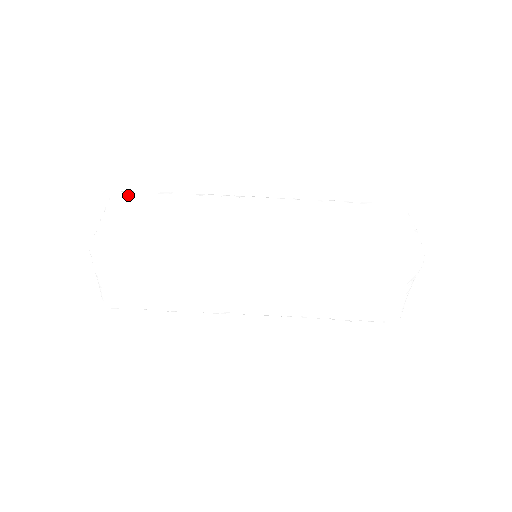
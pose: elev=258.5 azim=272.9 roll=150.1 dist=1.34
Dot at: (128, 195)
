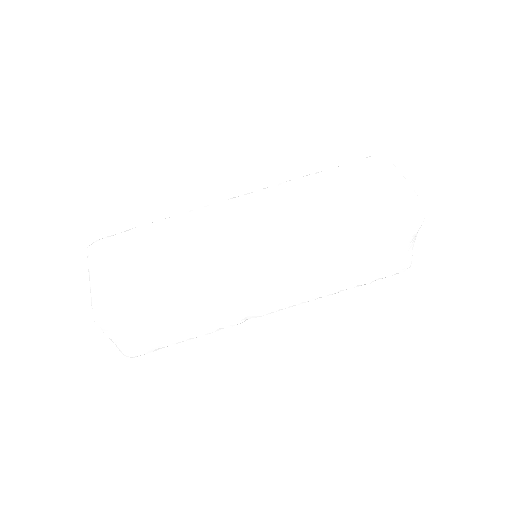
Dot at: (105, 244)
